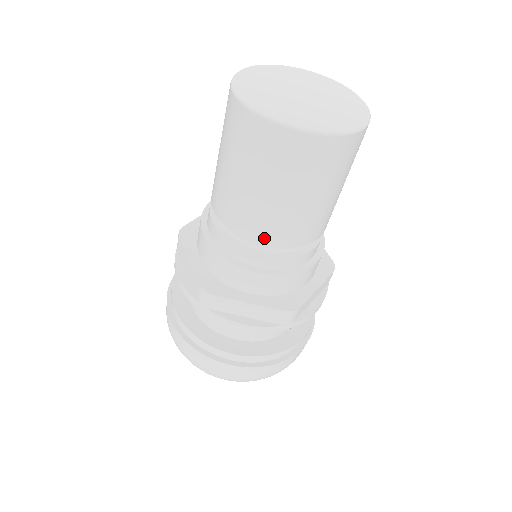
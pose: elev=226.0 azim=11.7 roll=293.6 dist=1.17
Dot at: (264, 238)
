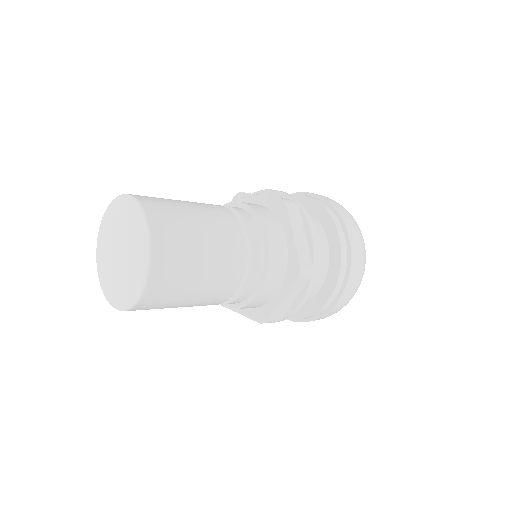
Dot at: (229, 292)
